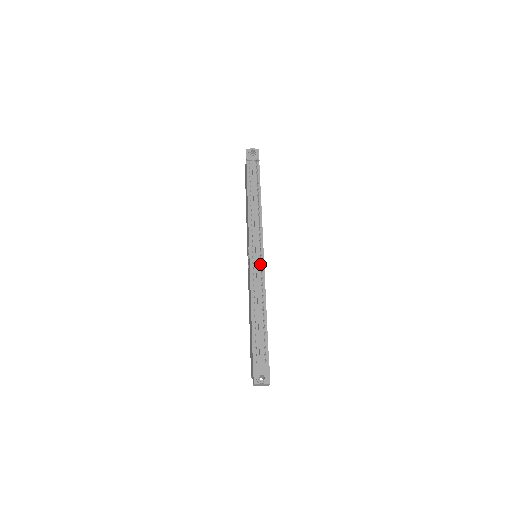
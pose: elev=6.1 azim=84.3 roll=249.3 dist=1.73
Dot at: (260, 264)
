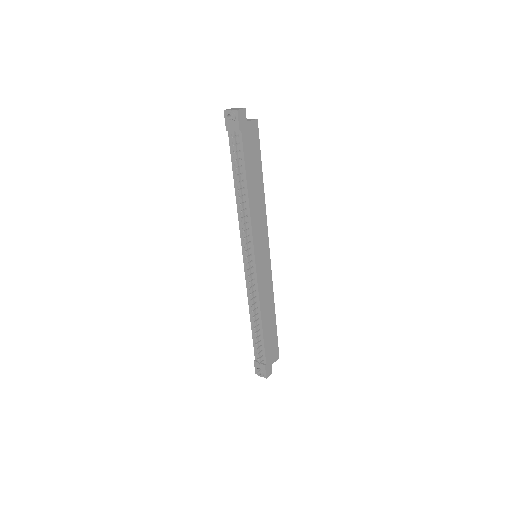
Dot at: (253, 274)
